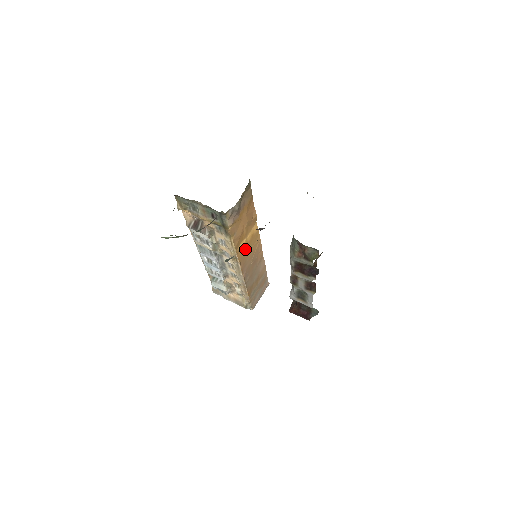
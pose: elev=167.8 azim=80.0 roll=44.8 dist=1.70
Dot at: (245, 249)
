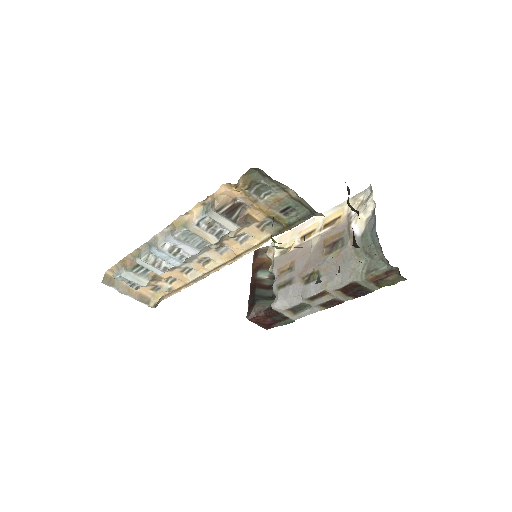
Dot at: occluded
